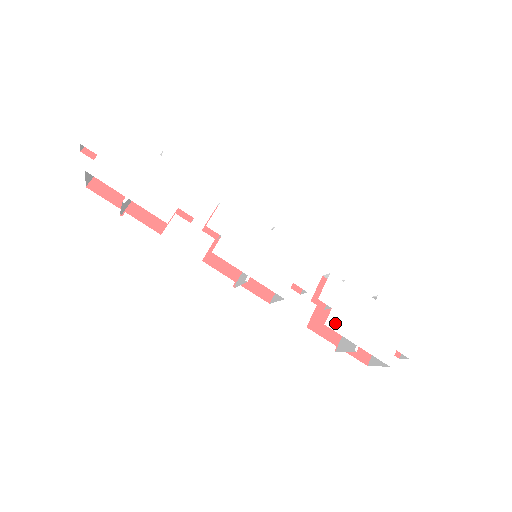
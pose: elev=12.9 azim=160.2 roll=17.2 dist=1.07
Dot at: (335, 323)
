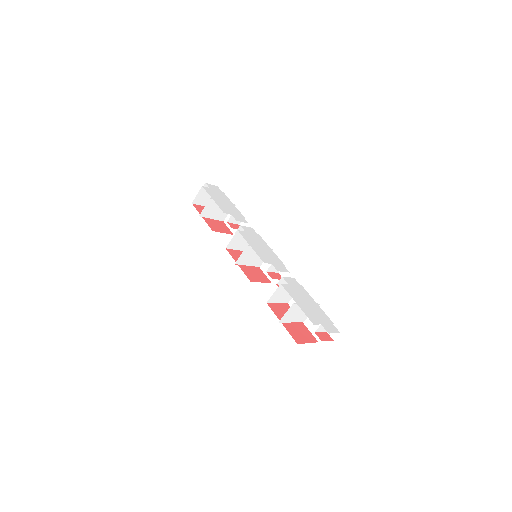
Dot at: (287, 288)
